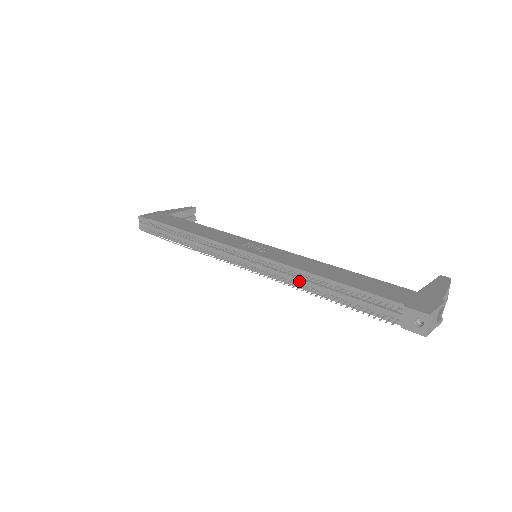
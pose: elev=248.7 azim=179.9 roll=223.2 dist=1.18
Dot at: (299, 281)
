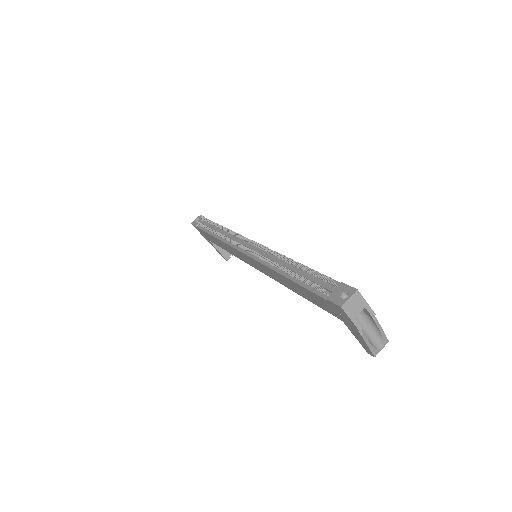
Dot at: (275, 261)
